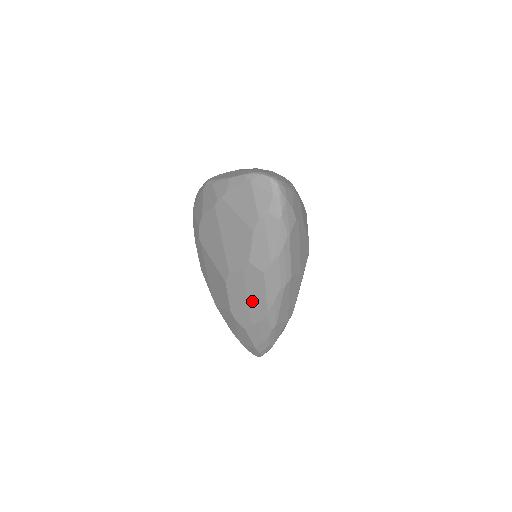
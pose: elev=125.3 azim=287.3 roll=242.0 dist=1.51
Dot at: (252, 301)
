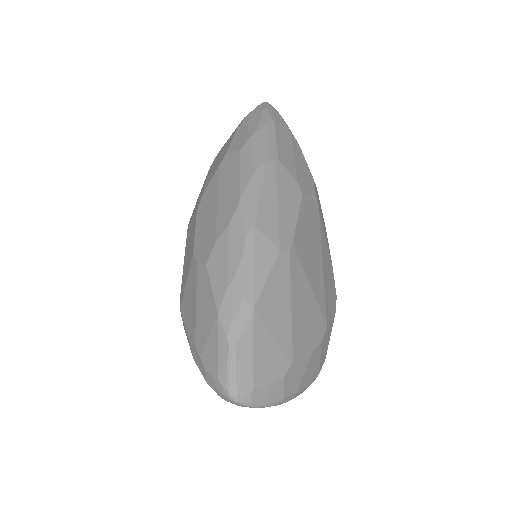
Dot at: (223, 200)
